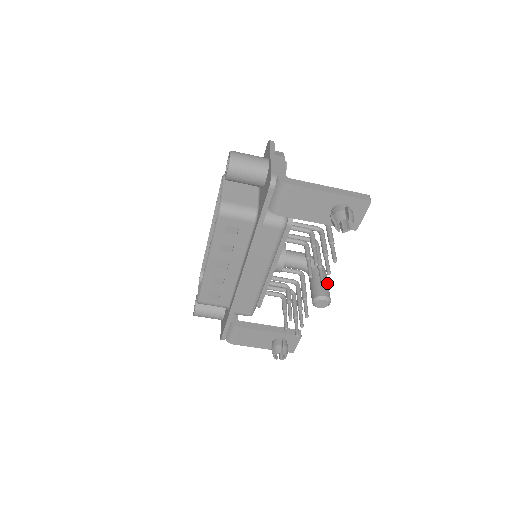
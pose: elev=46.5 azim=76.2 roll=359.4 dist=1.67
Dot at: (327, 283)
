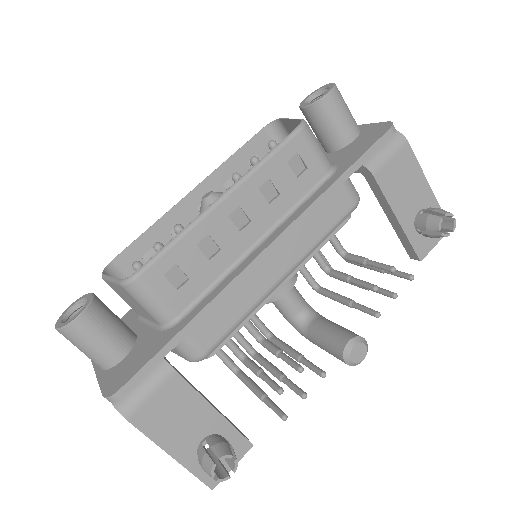
Dot at: occluded
